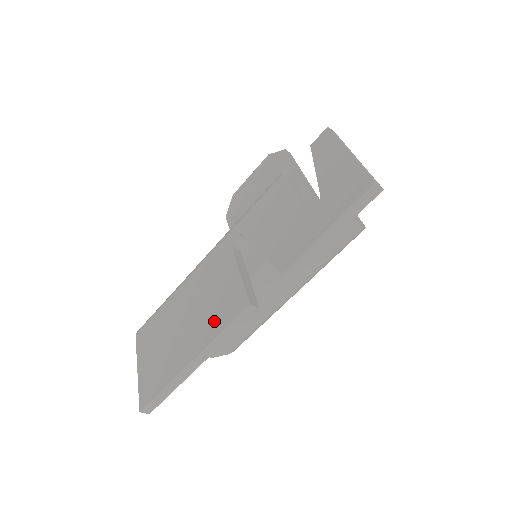
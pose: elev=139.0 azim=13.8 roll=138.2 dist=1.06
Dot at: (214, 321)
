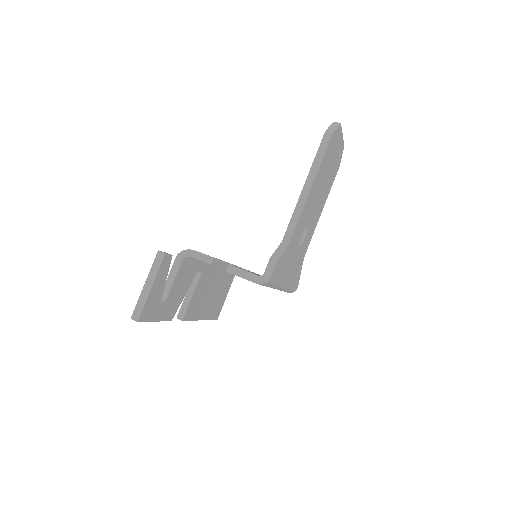
Dot at: occluded
